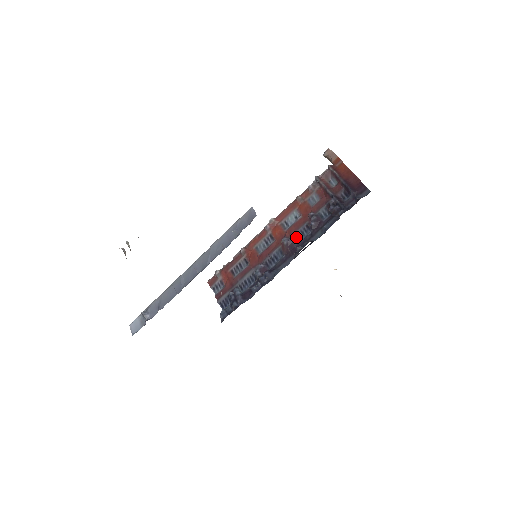
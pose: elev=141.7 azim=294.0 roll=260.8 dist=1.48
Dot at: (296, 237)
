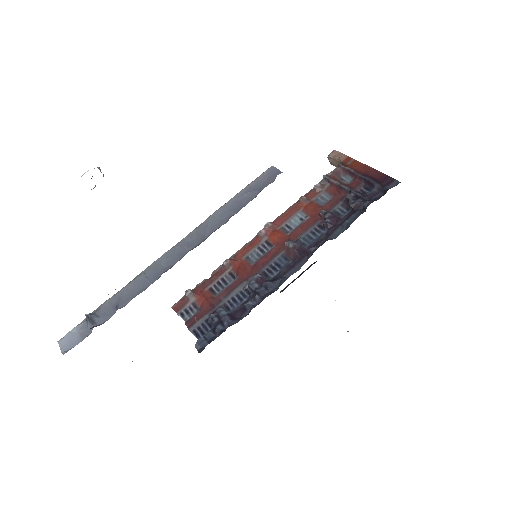
Dot at: (305, 239)
